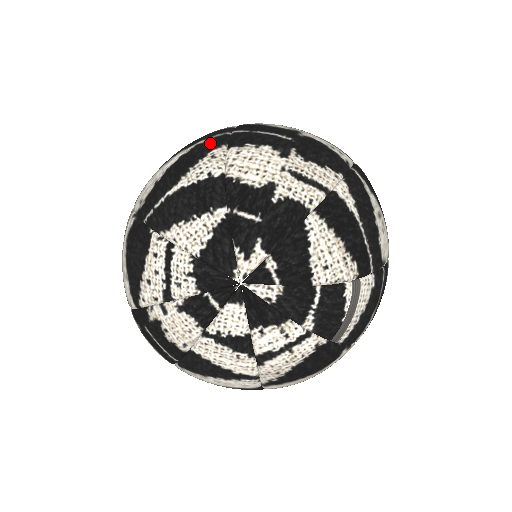
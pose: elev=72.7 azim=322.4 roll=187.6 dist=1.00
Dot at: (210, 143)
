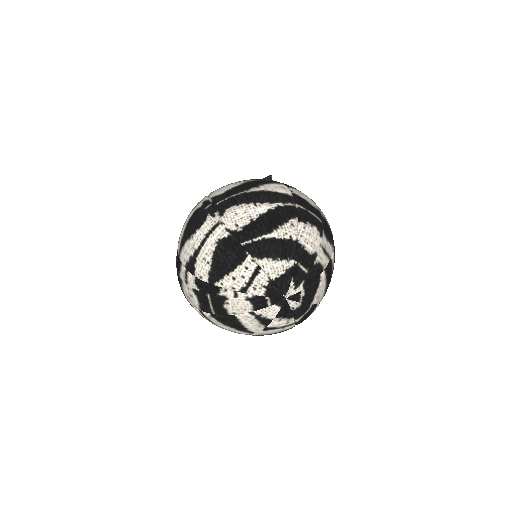
Dot at: (288, 211)
